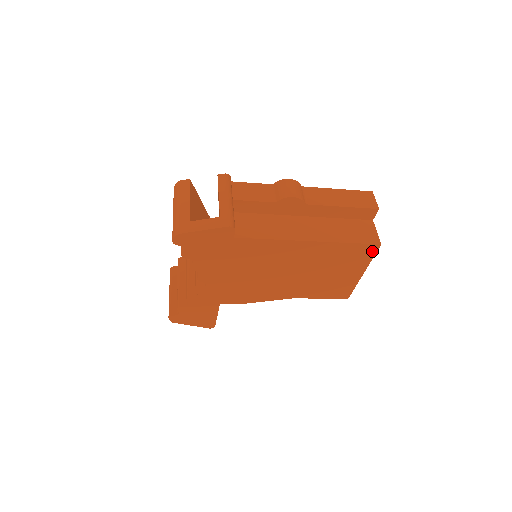
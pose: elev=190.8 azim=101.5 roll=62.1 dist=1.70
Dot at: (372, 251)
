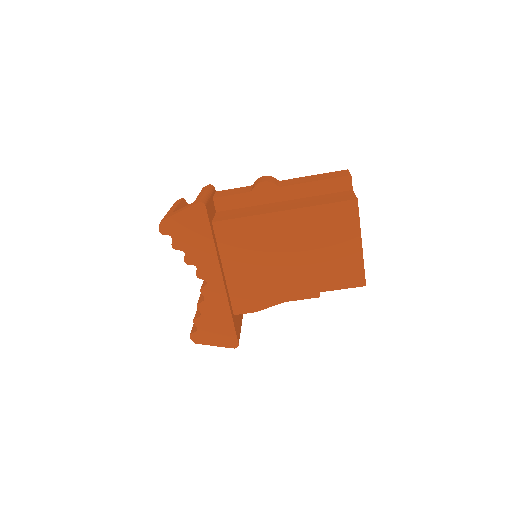
Dot at: (353, 210)
